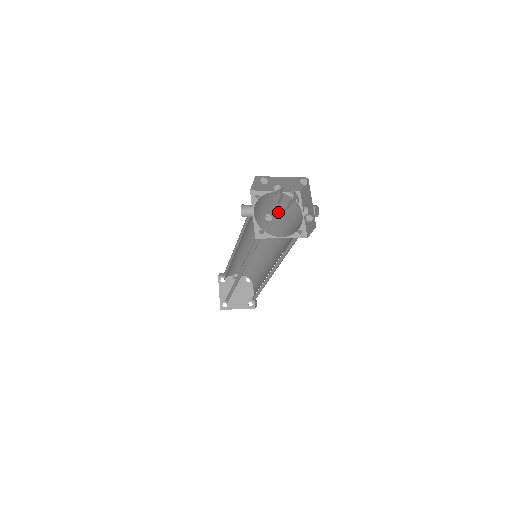
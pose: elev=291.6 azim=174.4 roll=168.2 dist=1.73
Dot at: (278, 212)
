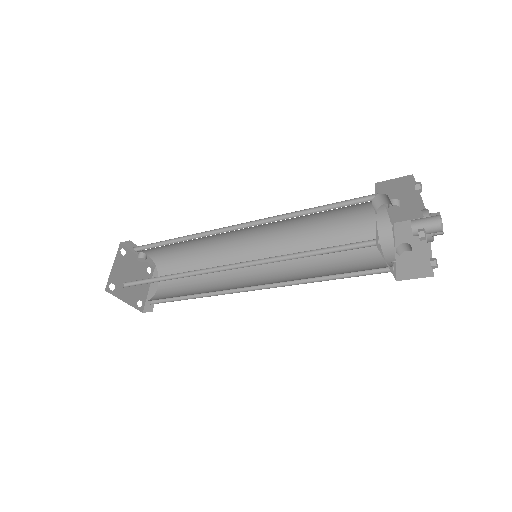
Dot at: (343, 226)
